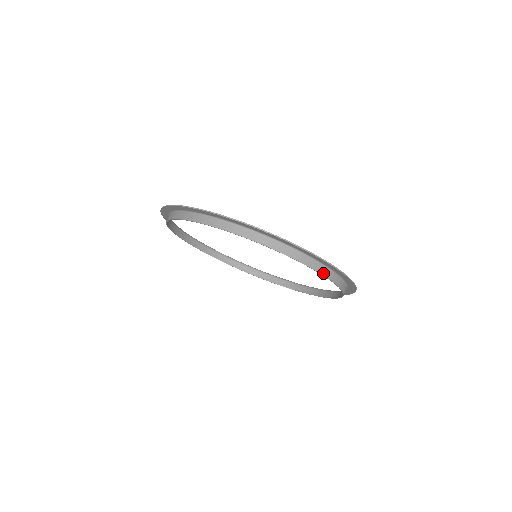
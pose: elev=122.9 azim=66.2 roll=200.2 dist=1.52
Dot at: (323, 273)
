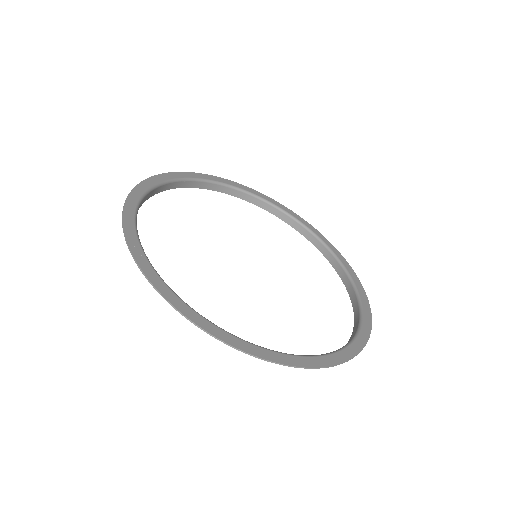
Dot at: occluded
